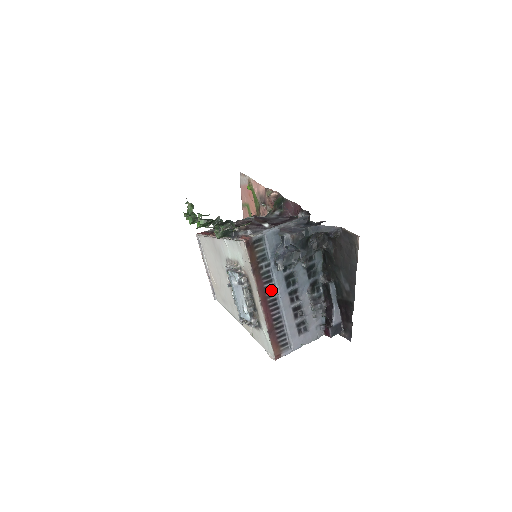
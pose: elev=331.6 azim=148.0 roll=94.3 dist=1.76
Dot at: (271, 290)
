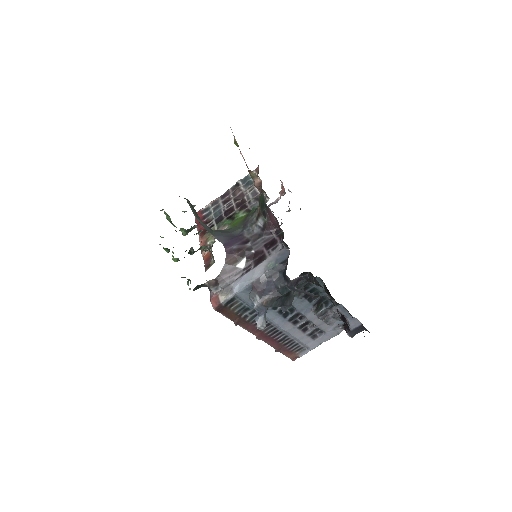
Dot at: (266, 325)
